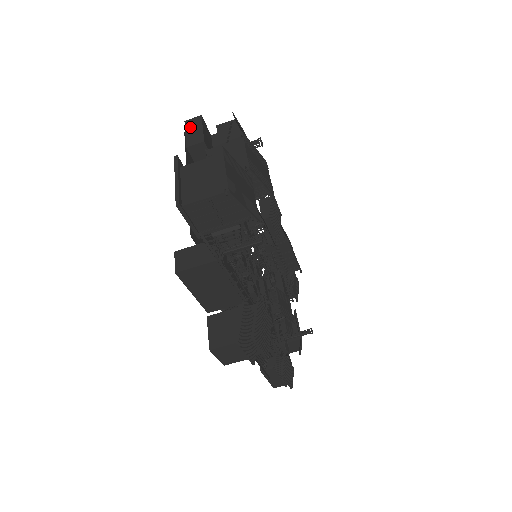
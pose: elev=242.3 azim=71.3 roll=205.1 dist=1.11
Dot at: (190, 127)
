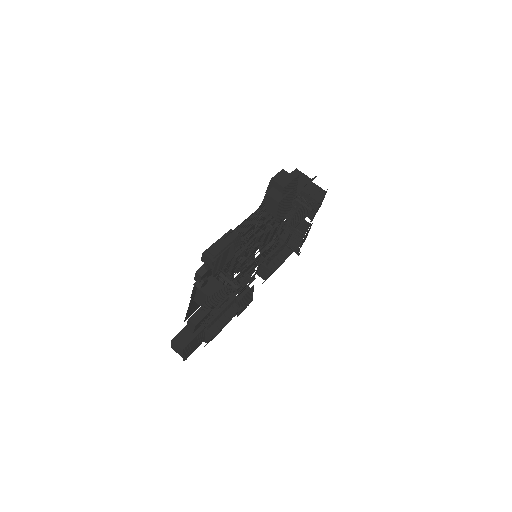
Dot at: occluded
